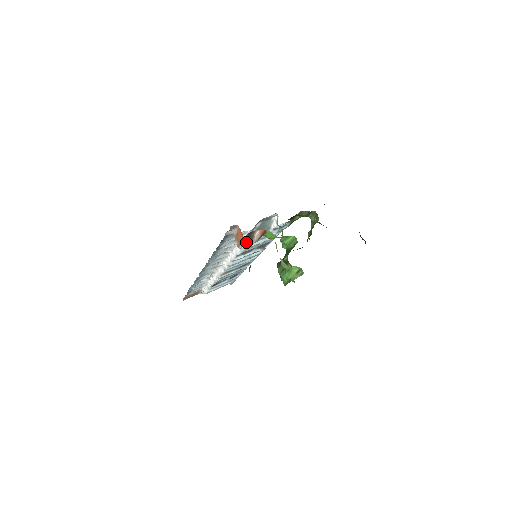
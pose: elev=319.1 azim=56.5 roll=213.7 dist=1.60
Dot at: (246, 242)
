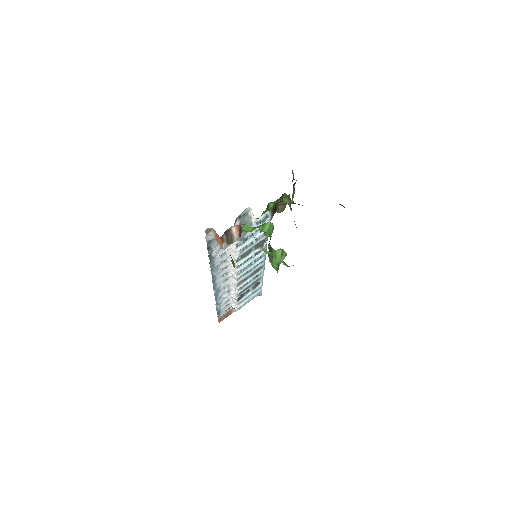
Dot at: (227, 241)
